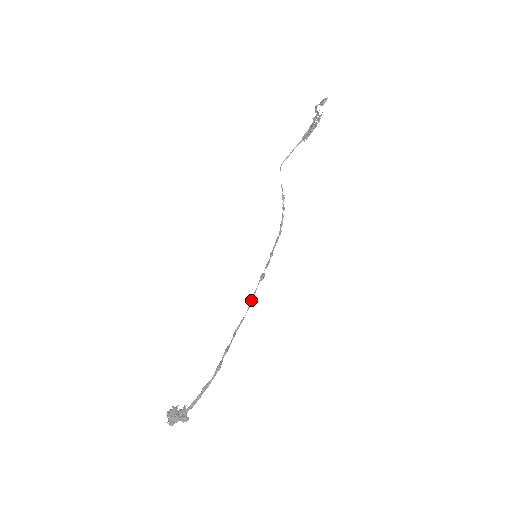
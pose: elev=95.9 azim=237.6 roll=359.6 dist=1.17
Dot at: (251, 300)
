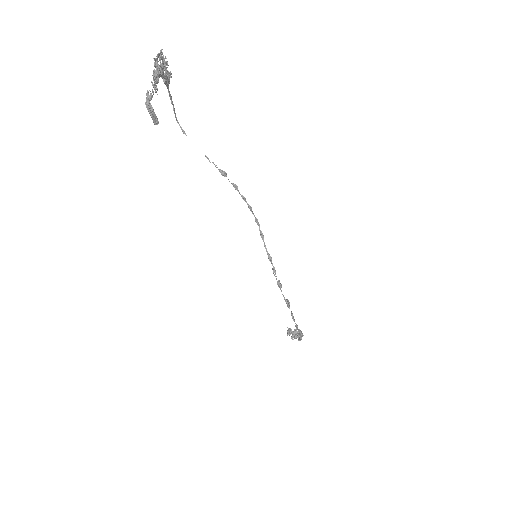
Dot at: (286, 302)
